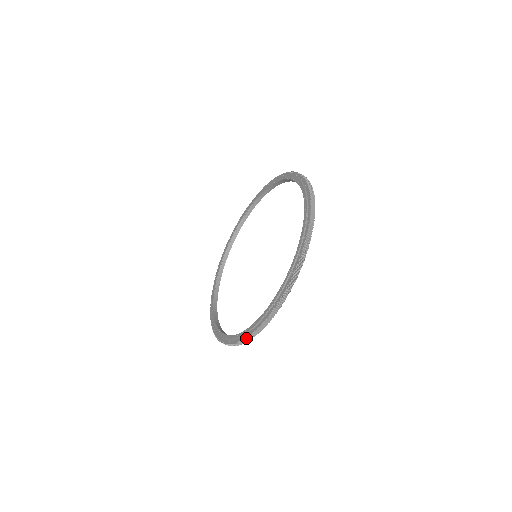
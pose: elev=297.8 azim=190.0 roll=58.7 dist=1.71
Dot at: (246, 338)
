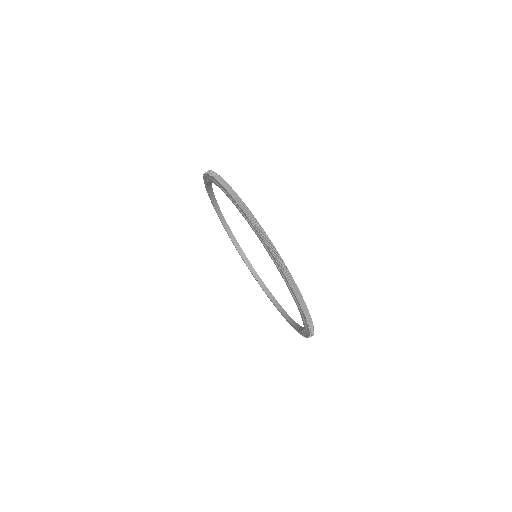
Dot at: (303, 313)
